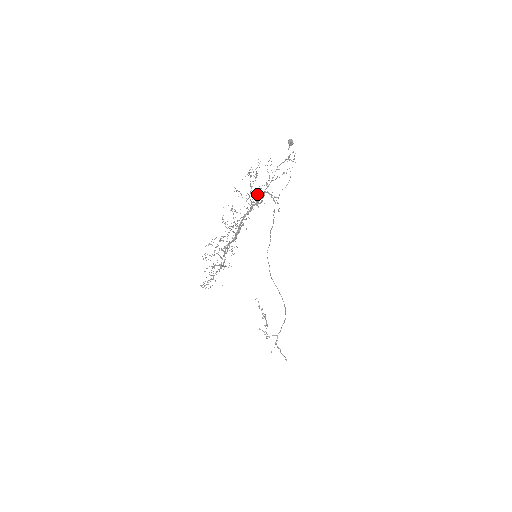
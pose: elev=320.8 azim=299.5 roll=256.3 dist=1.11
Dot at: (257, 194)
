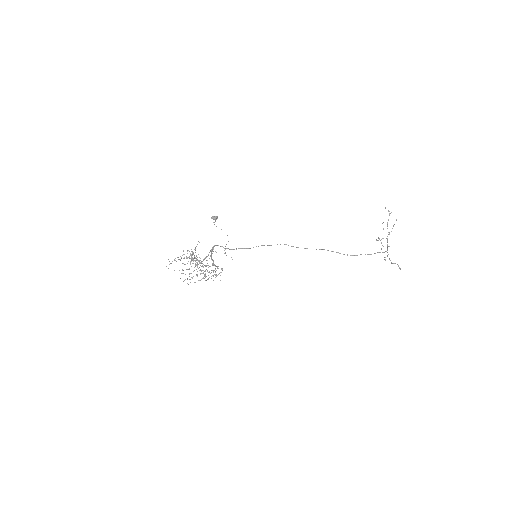
Dot at: occluded
